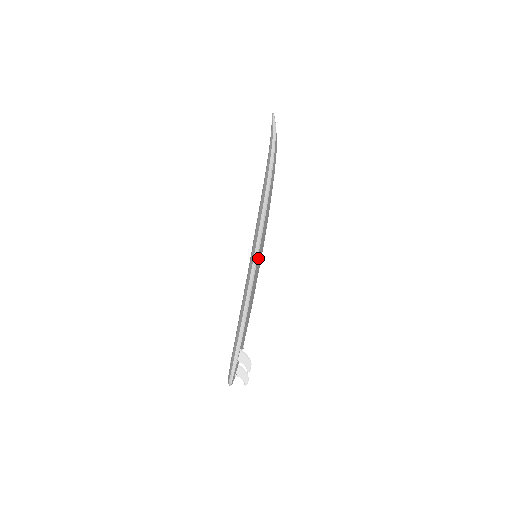
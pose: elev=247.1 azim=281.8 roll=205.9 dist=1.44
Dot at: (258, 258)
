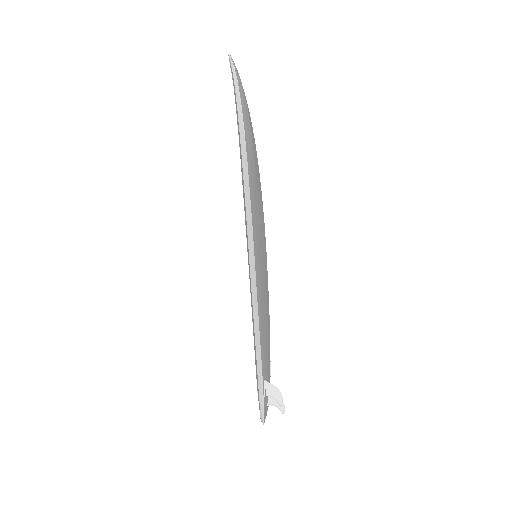
Dot at: (257, 266)
